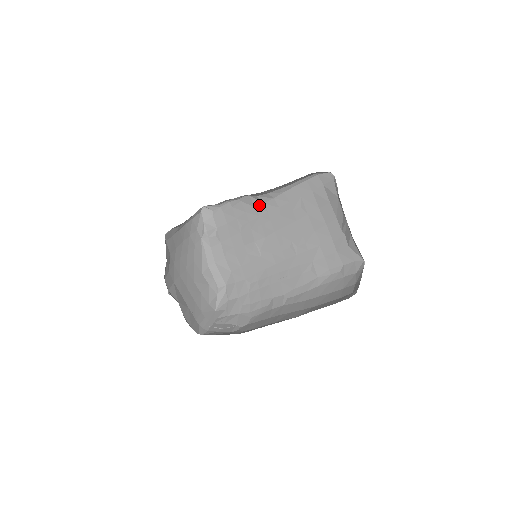
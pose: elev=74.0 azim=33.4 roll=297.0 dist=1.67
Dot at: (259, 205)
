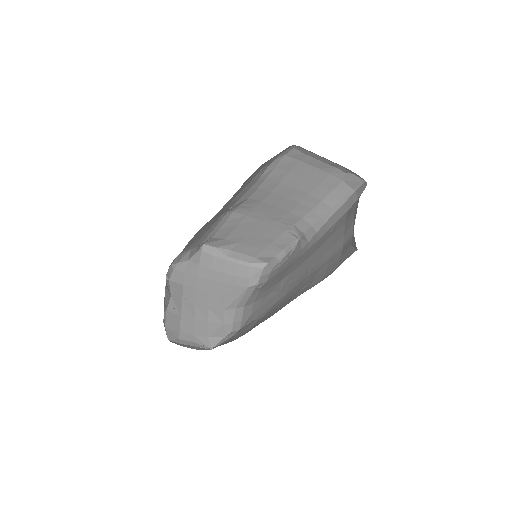
Dot at: (305, 246)
